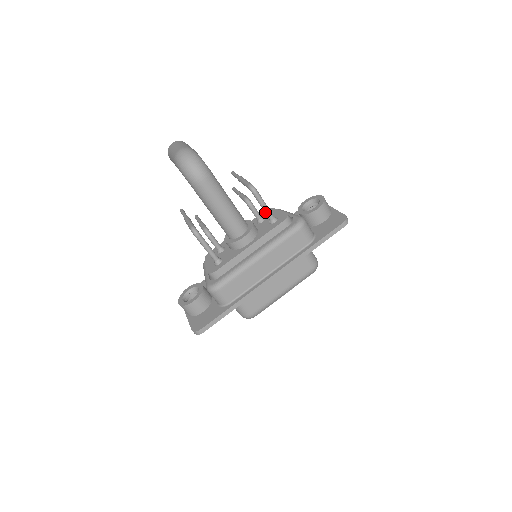
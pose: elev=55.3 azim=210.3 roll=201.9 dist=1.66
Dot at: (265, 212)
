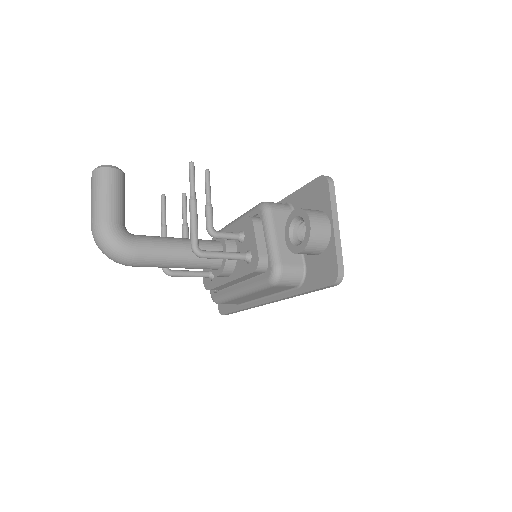
Dot at: (230, 258)
